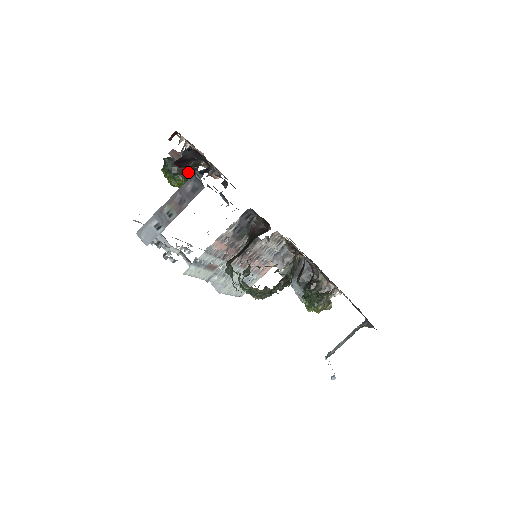
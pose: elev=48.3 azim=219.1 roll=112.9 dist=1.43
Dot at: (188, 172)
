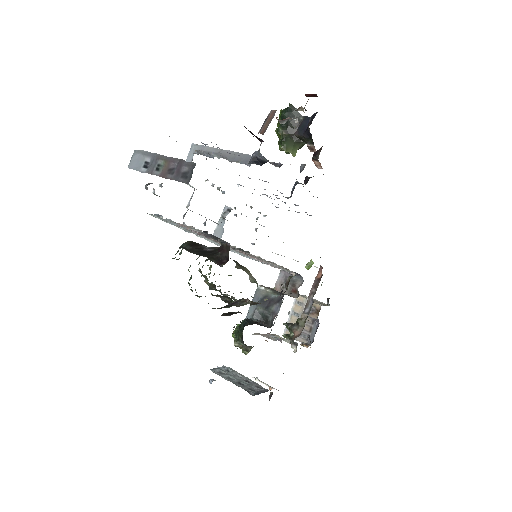
Dot at: (293, 137)
